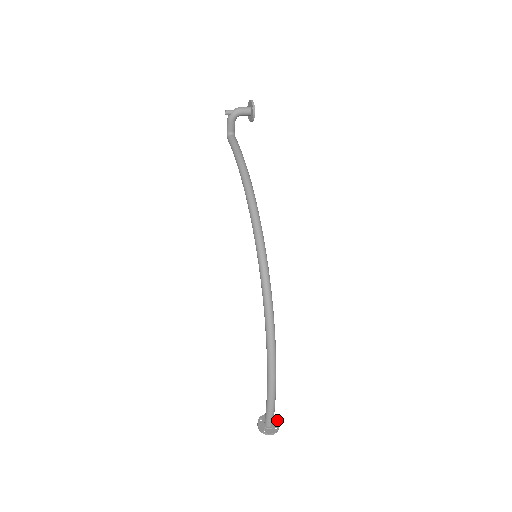
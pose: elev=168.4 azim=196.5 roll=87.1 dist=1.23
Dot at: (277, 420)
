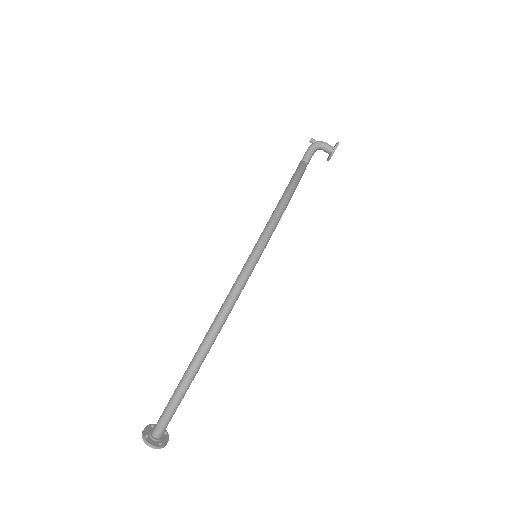
Dot at: (167, 439)
